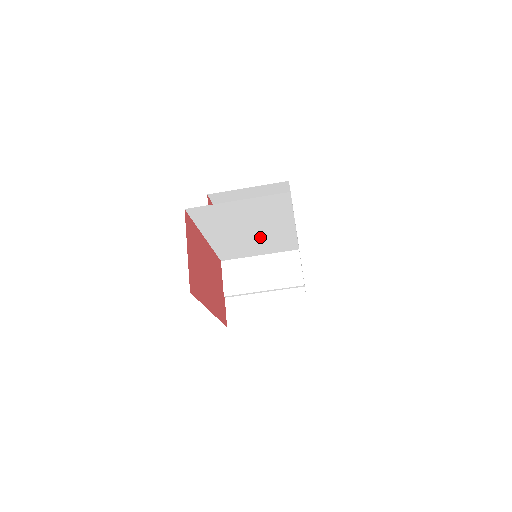
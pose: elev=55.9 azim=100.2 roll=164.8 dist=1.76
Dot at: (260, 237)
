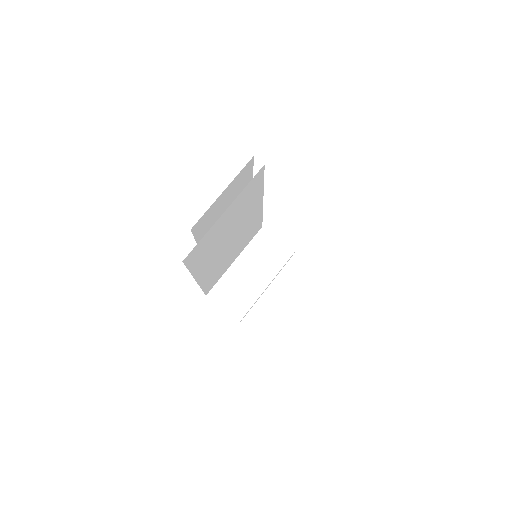
Dot at: (237, 239)
